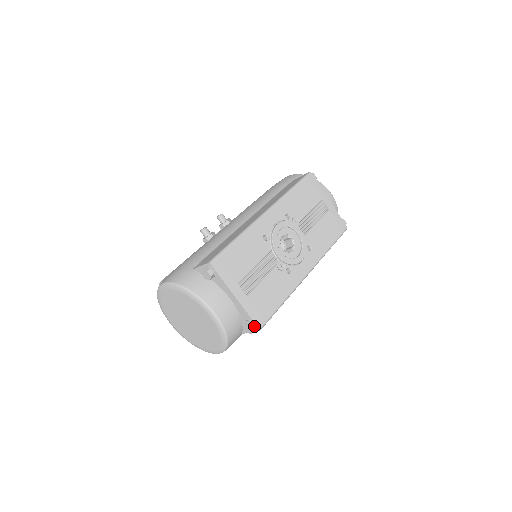
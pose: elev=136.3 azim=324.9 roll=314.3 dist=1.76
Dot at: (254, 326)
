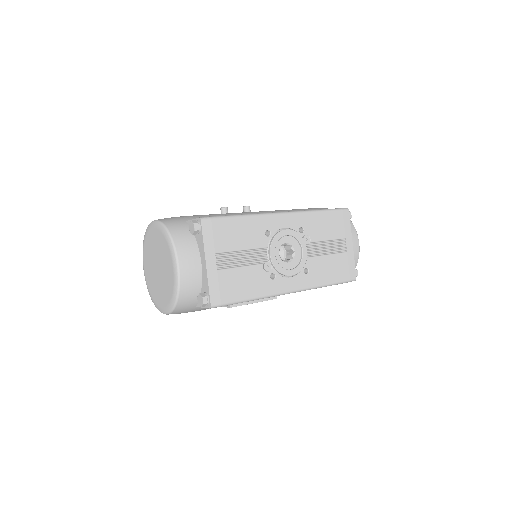
Dot at: (208, 300)
